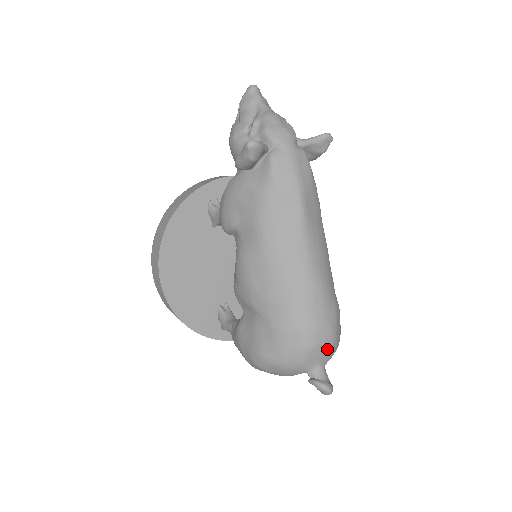
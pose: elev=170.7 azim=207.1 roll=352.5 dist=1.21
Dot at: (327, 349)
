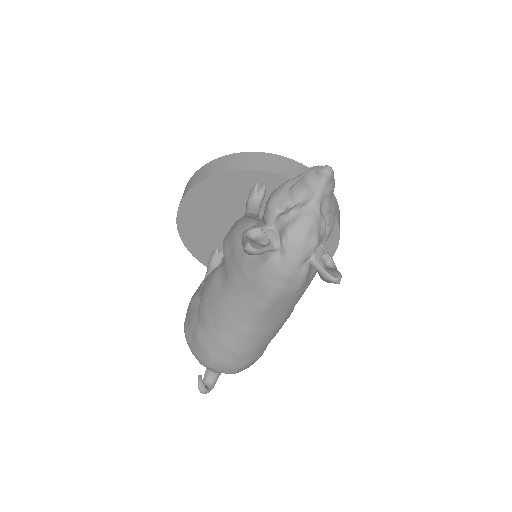
Dot at: occluded
